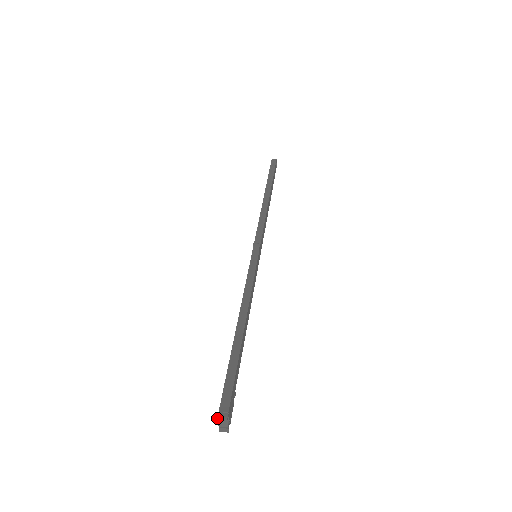
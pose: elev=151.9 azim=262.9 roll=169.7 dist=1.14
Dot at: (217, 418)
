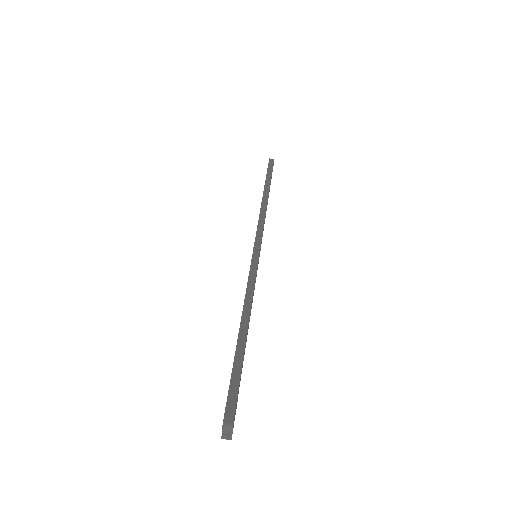
Dot at: occluded
